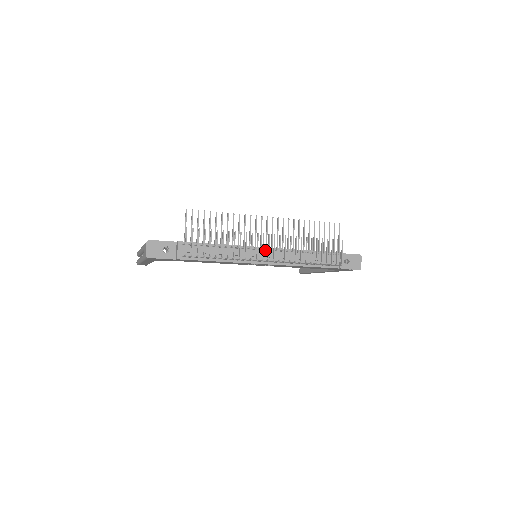
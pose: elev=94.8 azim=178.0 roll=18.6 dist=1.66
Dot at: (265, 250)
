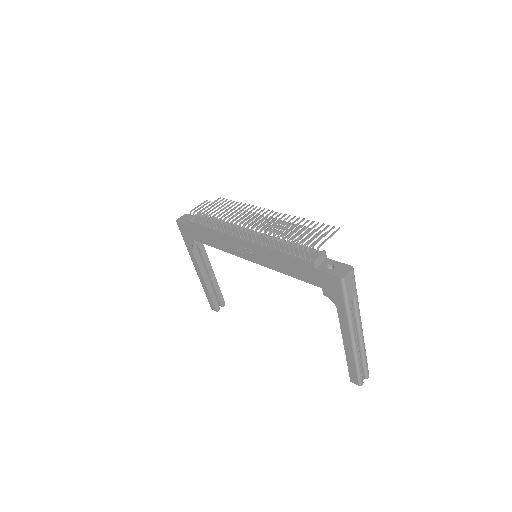
Dot at: (253, 233)
